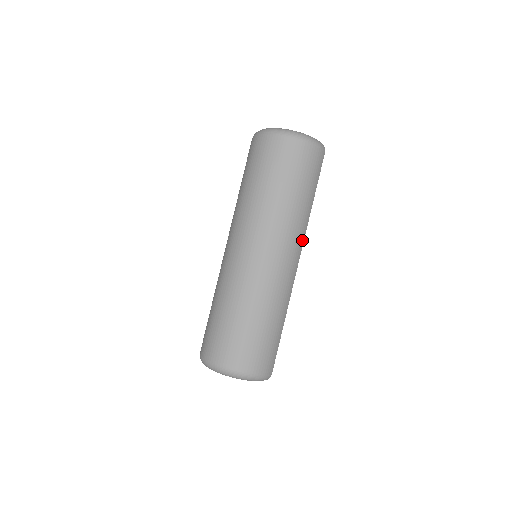
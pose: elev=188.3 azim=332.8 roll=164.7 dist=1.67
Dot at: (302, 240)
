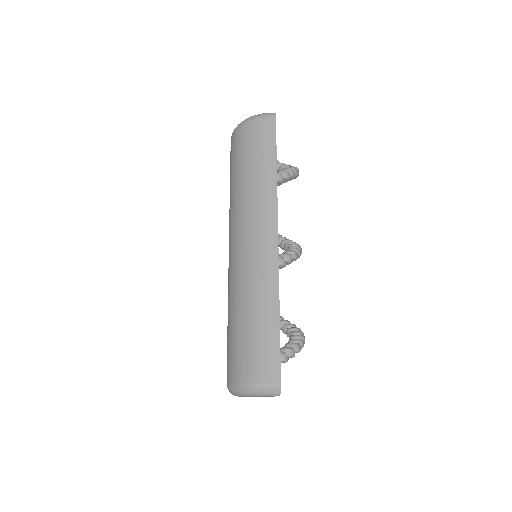
Dot at: (273, 212)
